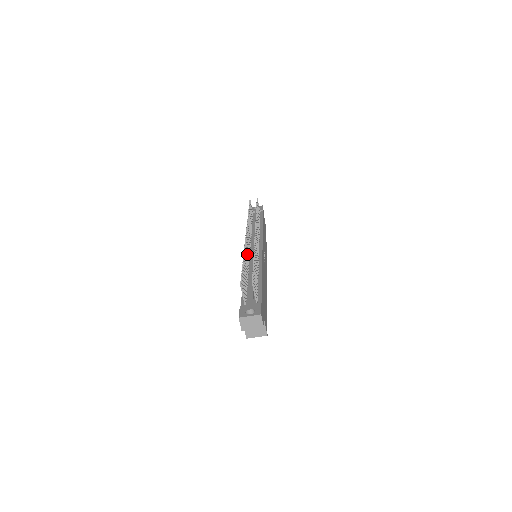
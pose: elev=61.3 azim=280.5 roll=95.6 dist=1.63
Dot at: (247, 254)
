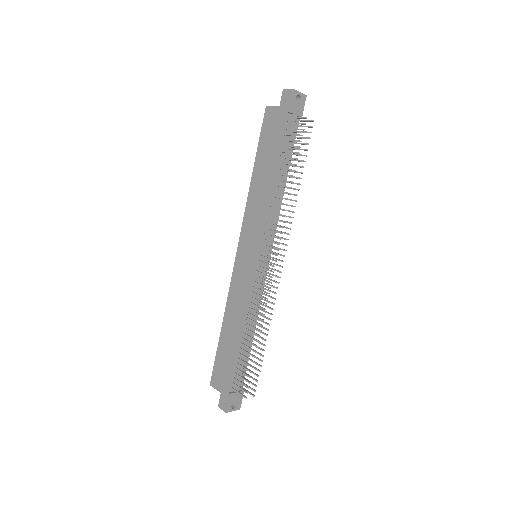
Dot at: (258, 301)
